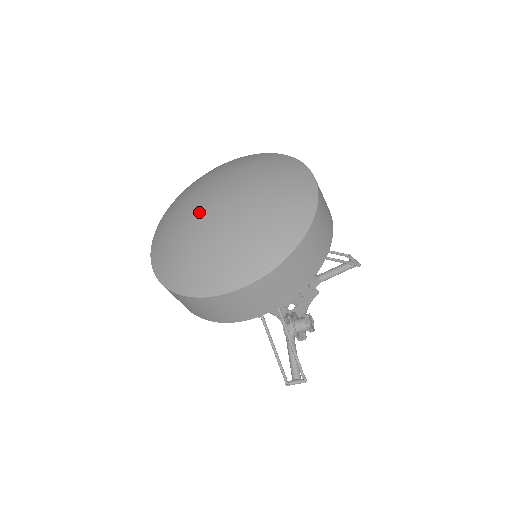
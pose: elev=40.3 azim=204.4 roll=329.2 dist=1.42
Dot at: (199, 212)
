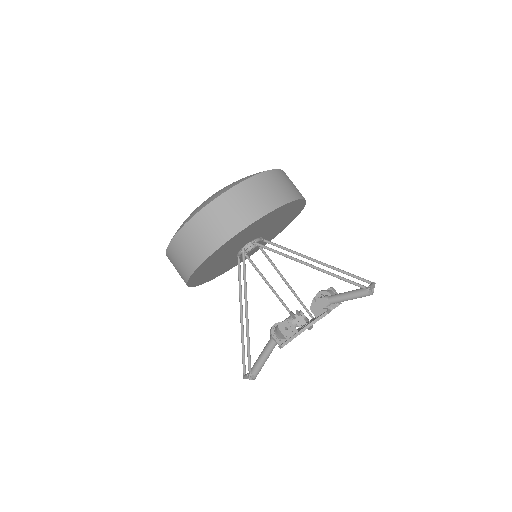
Dot at: occluded
